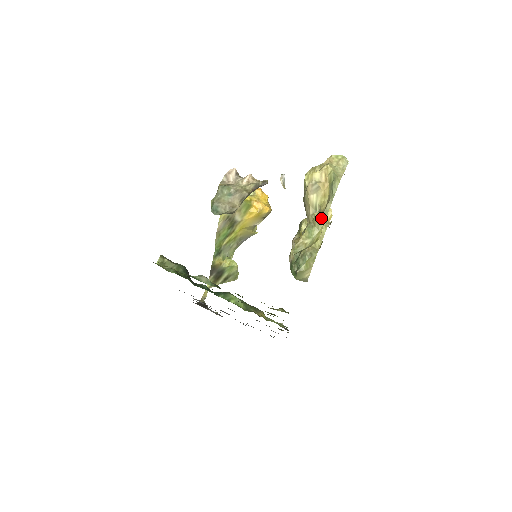
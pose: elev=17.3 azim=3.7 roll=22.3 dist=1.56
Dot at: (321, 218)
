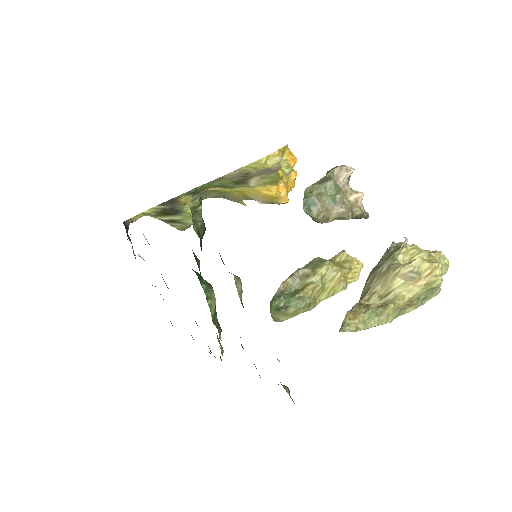
Dot at: (393, 315)
